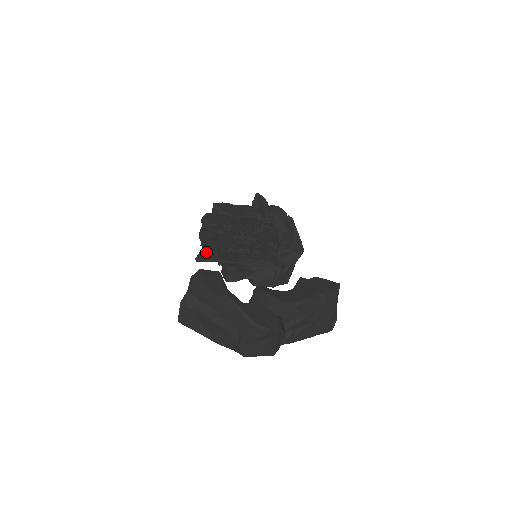
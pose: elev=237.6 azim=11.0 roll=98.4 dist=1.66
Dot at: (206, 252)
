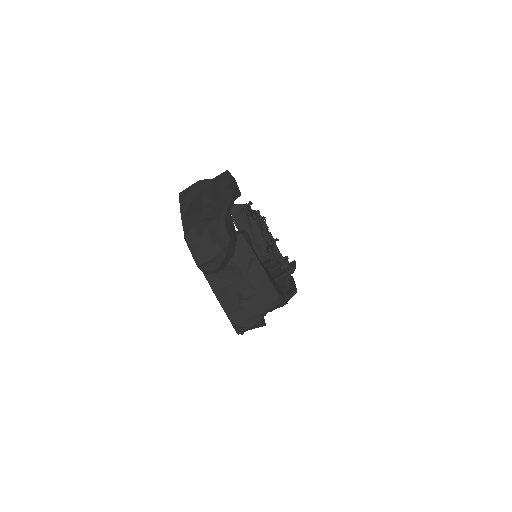
Dot at: (239, 209)
